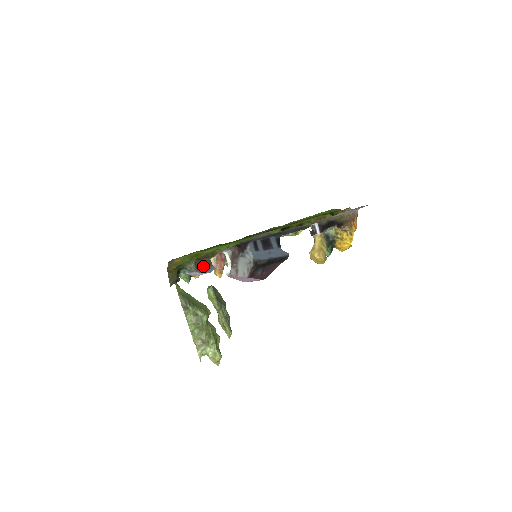
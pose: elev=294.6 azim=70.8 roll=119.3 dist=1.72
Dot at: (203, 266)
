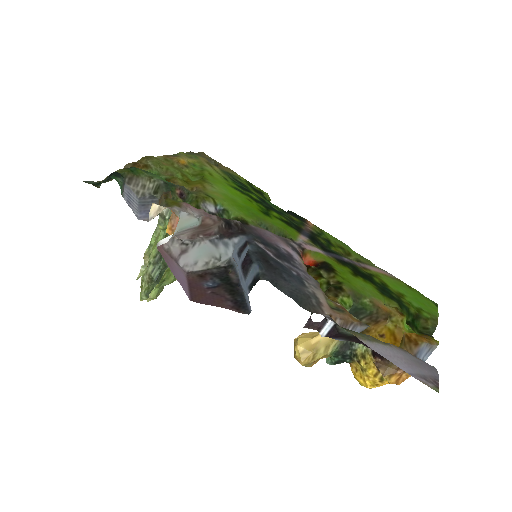
Dot at: (159, 200)
